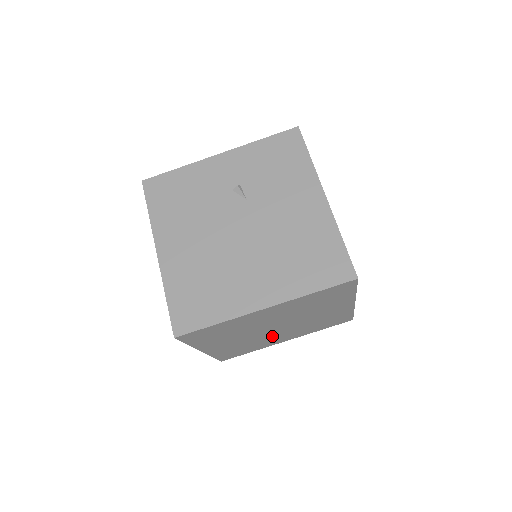
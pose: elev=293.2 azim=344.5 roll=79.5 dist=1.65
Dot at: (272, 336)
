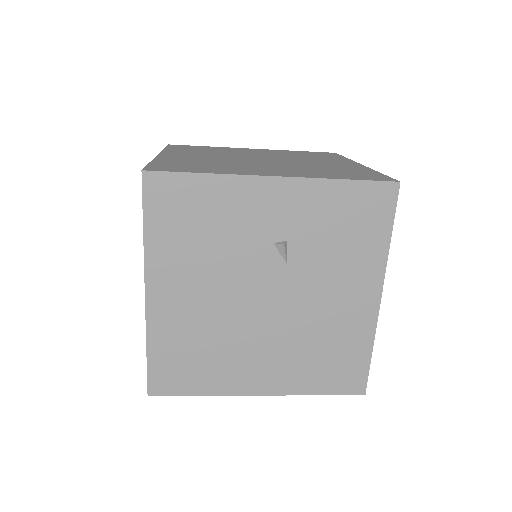
Dot at: occluded
